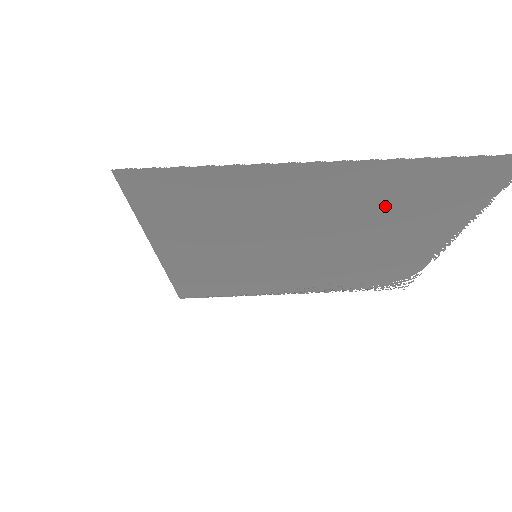
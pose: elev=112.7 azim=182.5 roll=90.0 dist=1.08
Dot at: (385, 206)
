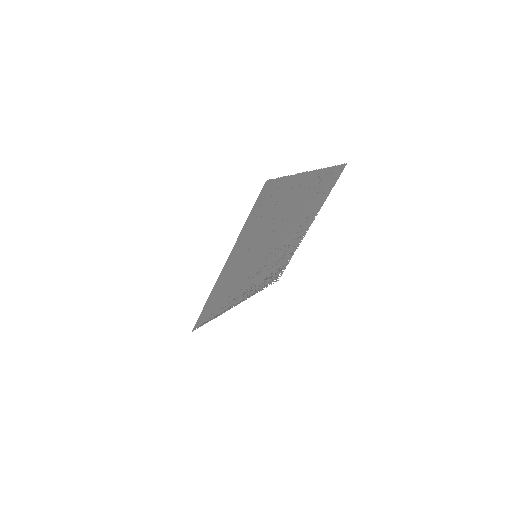
Dot at: (310, 200)
